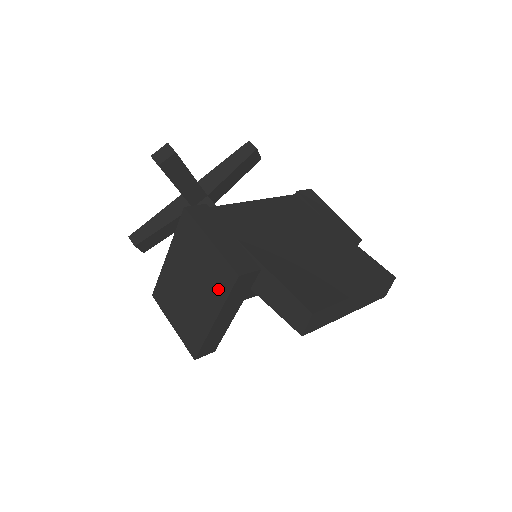
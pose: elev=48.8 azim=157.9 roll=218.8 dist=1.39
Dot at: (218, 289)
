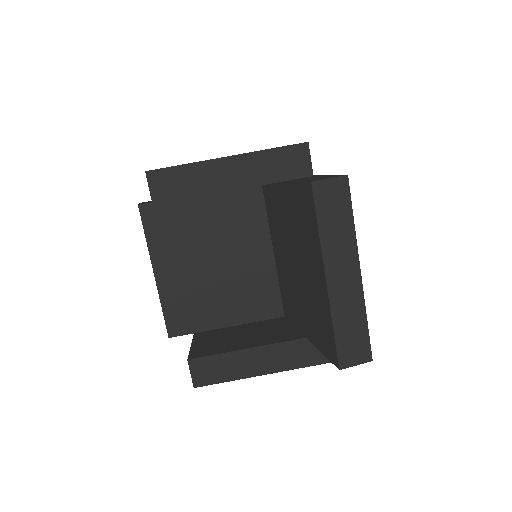
Dot at: occluded
